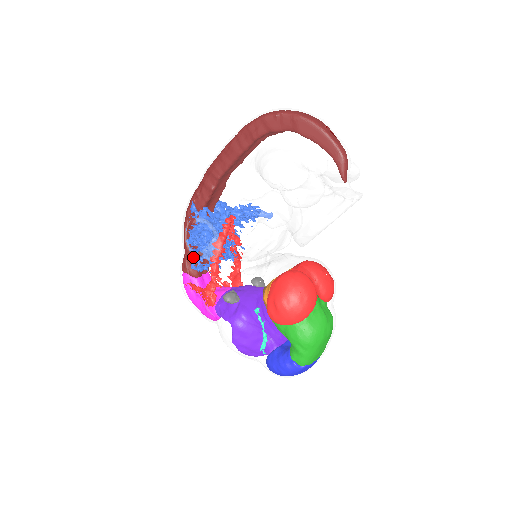
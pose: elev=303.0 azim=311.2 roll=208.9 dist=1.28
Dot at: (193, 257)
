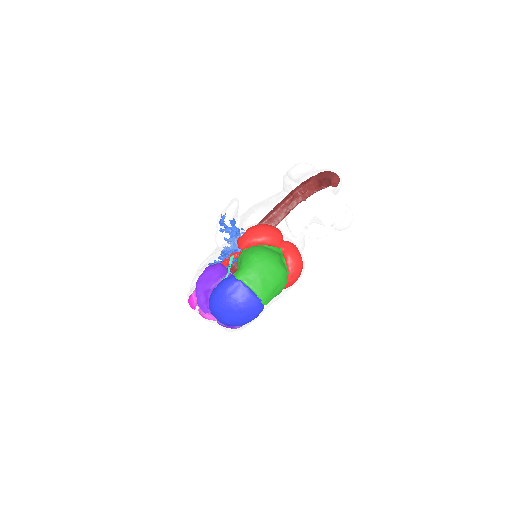
Dot at: occluded
